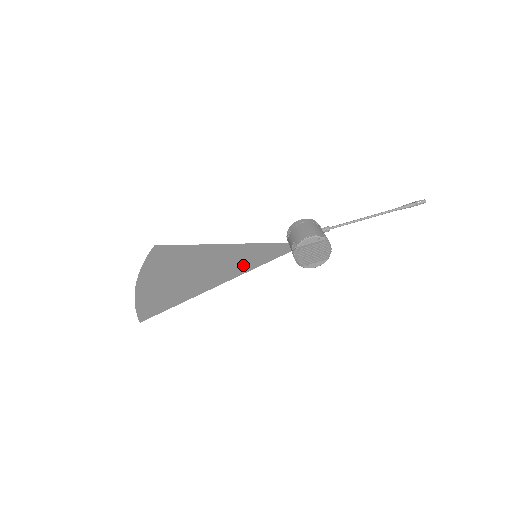
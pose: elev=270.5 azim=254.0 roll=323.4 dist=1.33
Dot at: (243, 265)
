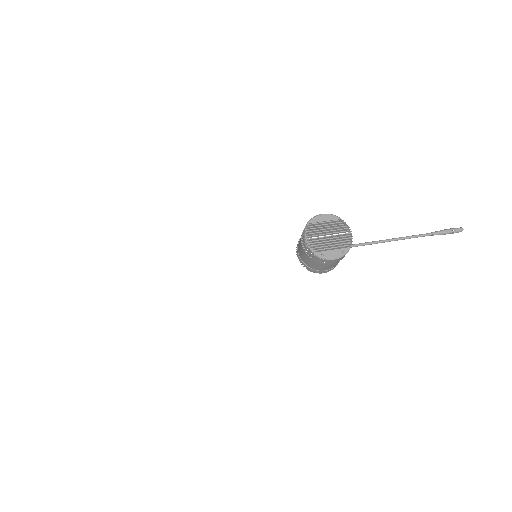
Dot at: occluded
